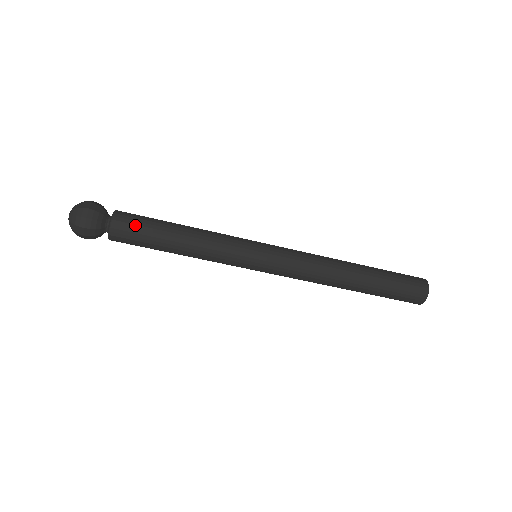
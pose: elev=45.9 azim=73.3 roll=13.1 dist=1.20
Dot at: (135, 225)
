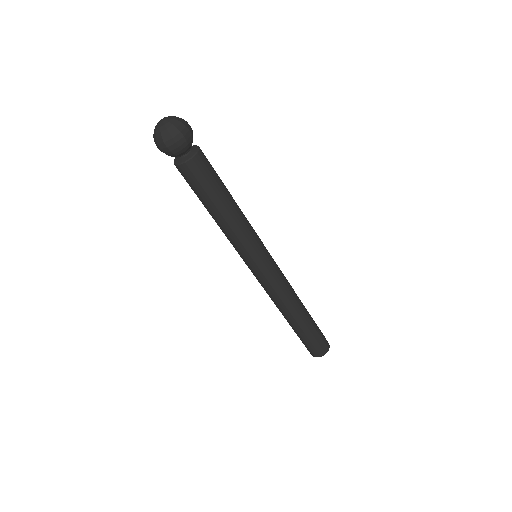
Dot at: (204, 176)
